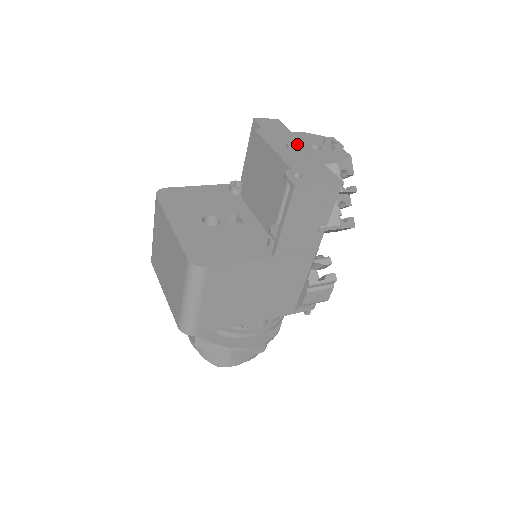
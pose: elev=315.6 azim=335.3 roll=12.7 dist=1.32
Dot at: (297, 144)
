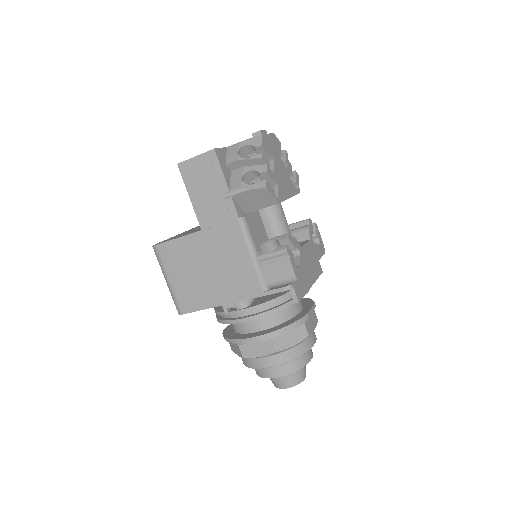
Dot at: occluded
